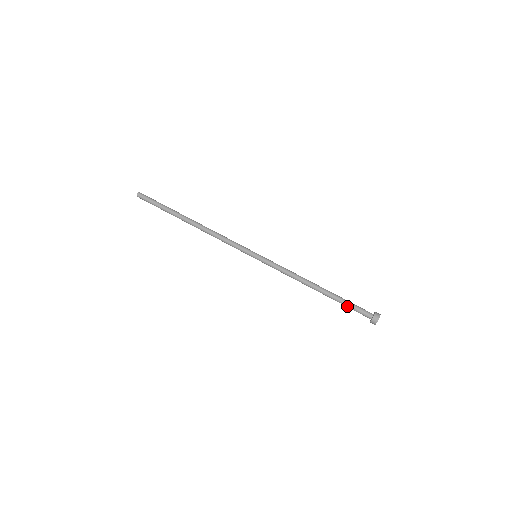
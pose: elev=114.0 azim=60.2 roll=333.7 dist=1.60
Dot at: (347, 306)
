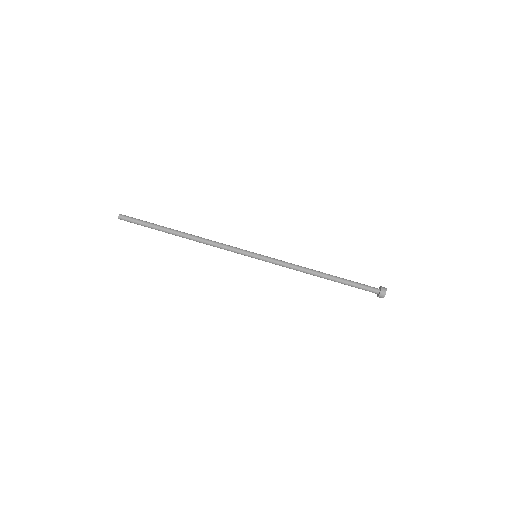
Dot at: (354, 285)
